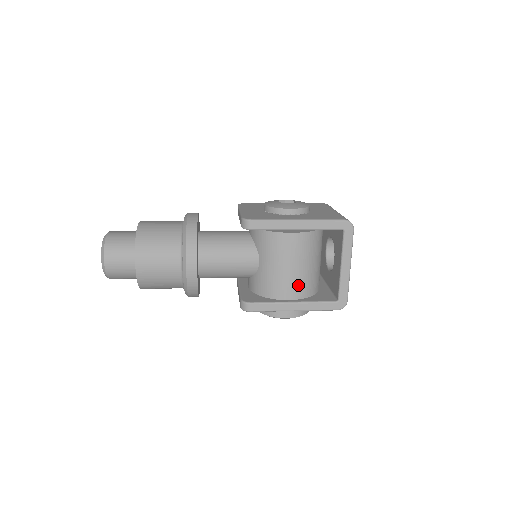
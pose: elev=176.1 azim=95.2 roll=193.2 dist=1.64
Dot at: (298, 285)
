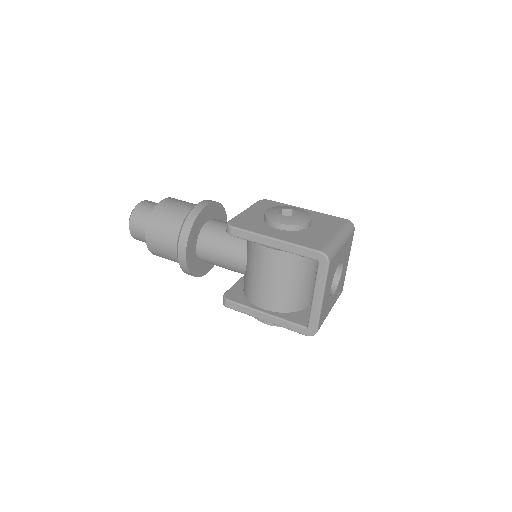
Dot at: (273, 298)
